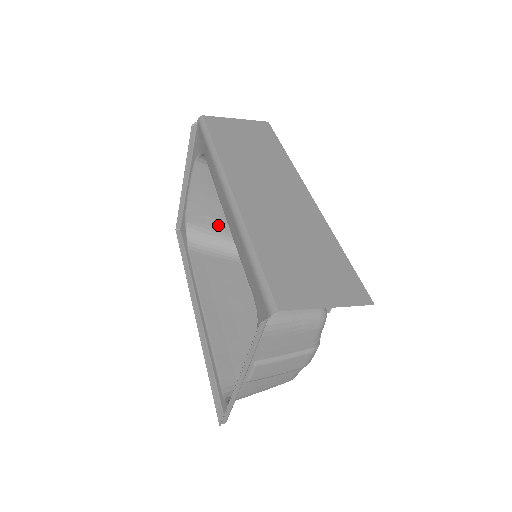
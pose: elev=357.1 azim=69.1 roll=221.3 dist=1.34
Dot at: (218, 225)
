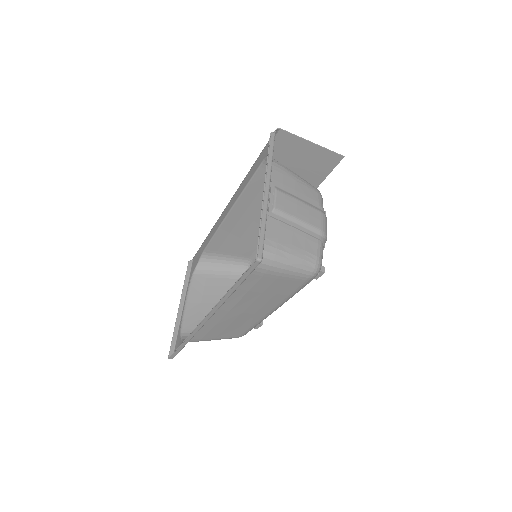
Dot at: occluded
